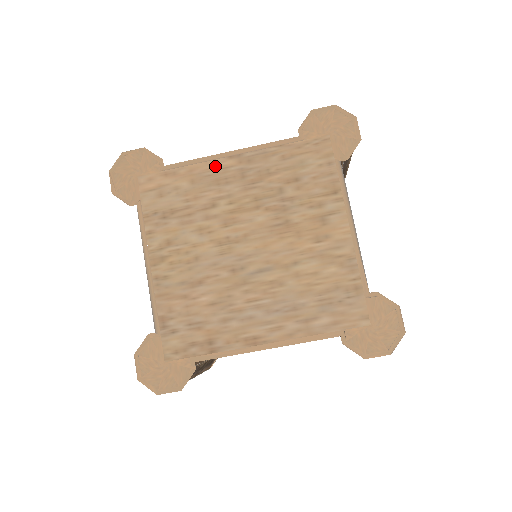
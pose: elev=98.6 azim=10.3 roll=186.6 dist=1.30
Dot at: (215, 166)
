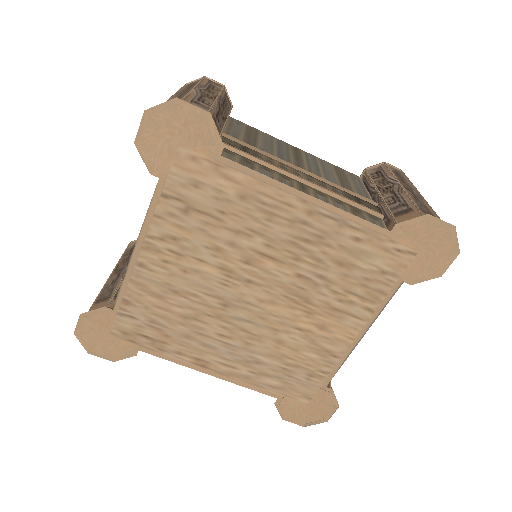
Dot at: (280, 199)
